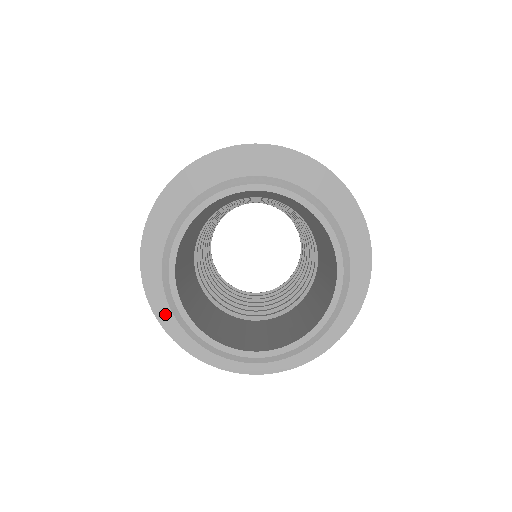
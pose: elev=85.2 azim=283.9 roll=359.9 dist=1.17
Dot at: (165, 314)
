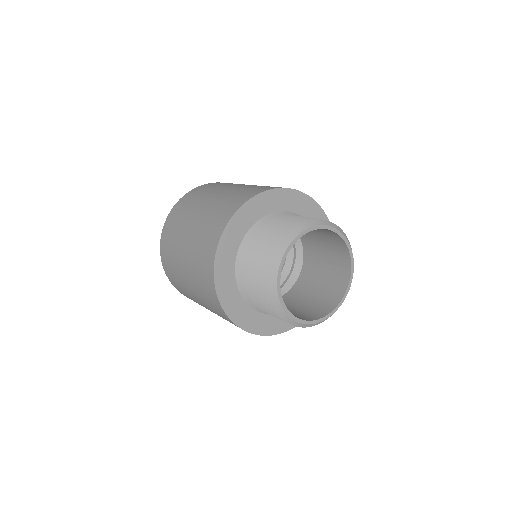
Dot at: (251, 326)
